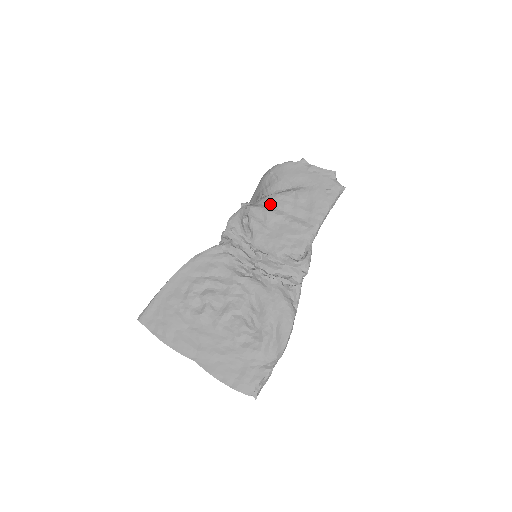
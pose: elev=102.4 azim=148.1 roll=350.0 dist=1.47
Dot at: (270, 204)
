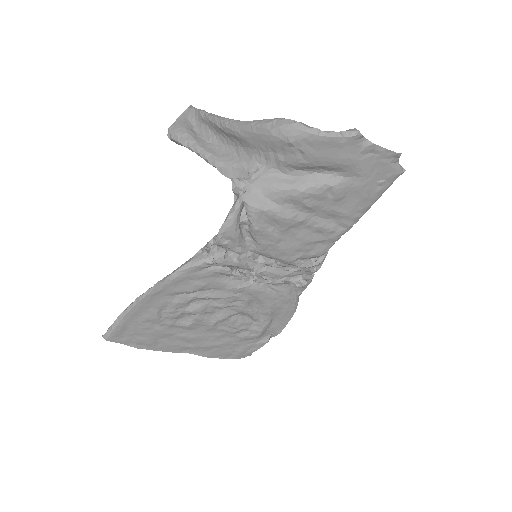
Dot at: (287, 203)
